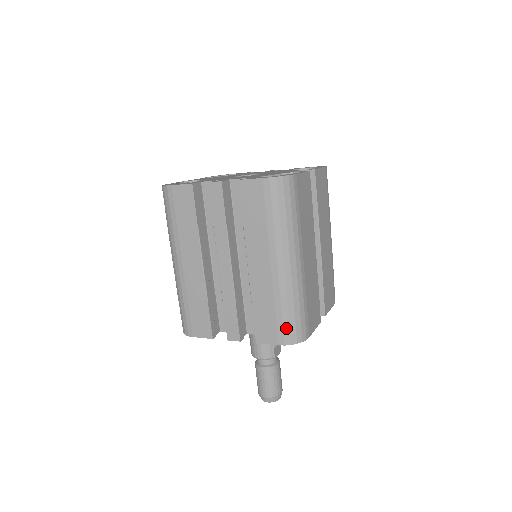
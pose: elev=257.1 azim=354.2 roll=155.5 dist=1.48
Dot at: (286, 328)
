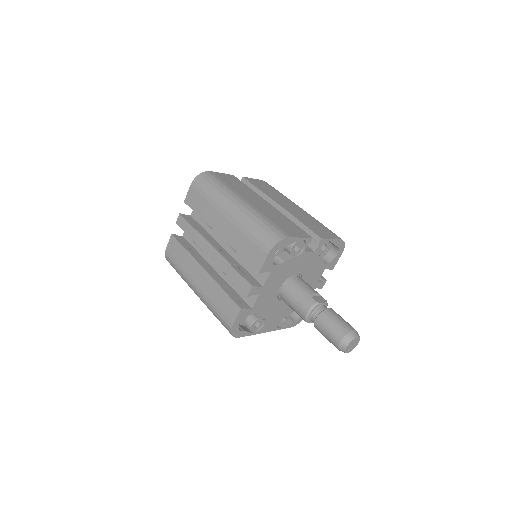
Dot at: (262, 240)
